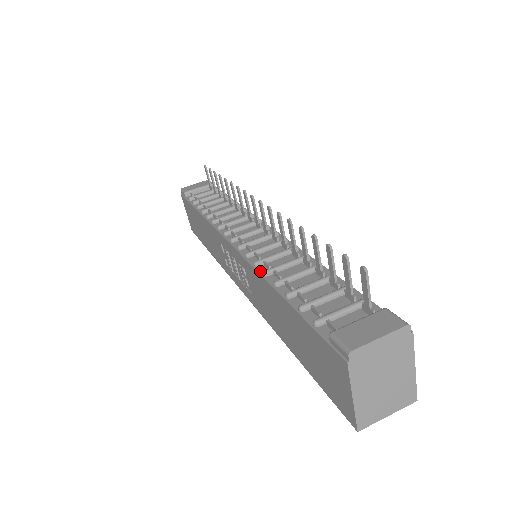
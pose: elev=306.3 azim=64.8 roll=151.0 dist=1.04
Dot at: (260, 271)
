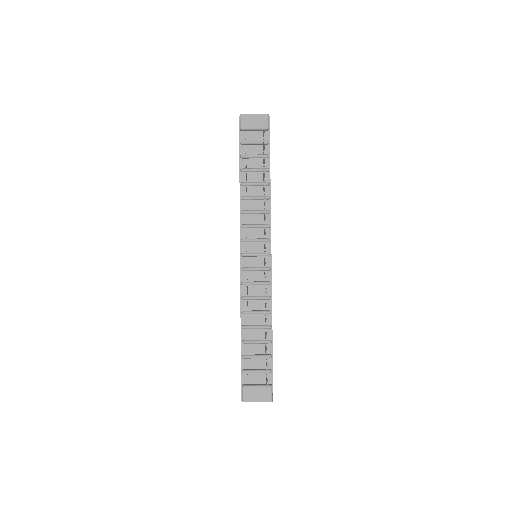
Dot at: (242, 306)
